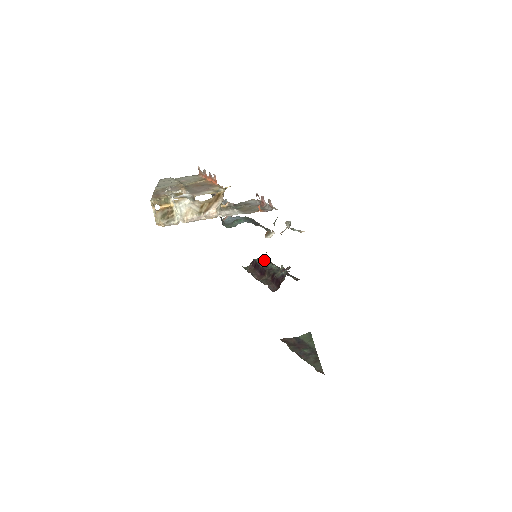
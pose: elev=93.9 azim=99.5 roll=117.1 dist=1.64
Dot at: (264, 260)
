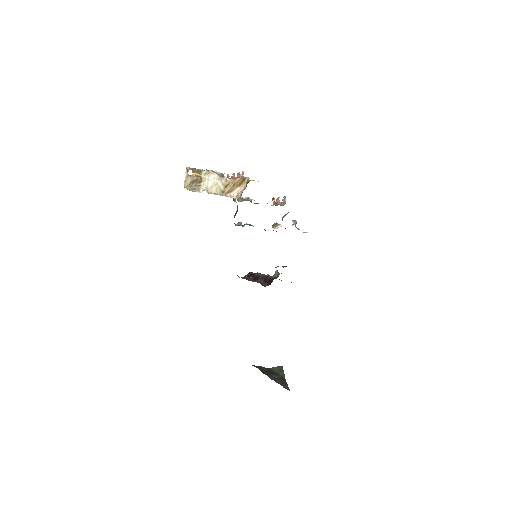
Dot at: (259, 273)
